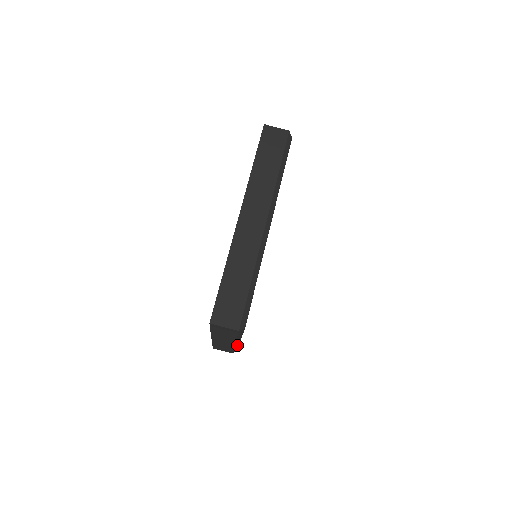
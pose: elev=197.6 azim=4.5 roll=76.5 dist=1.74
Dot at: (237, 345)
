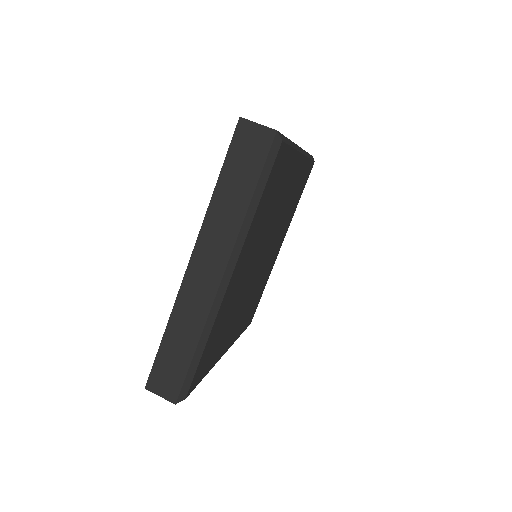
Dot at: occluded
